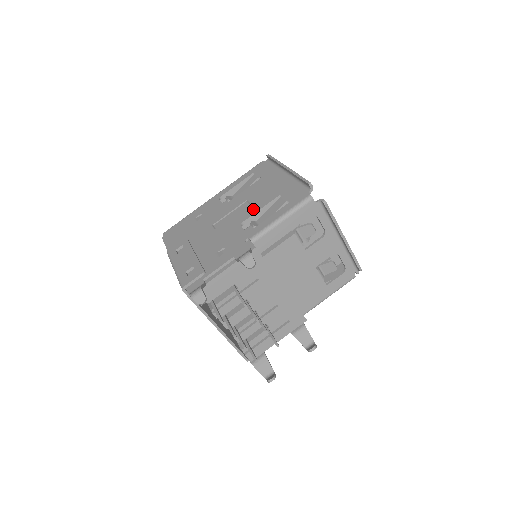
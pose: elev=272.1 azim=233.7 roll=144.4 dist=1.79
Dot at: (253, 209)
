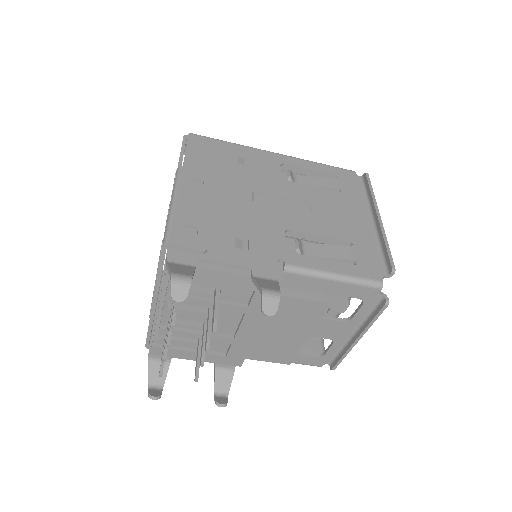
Dot at: (311, 225)
